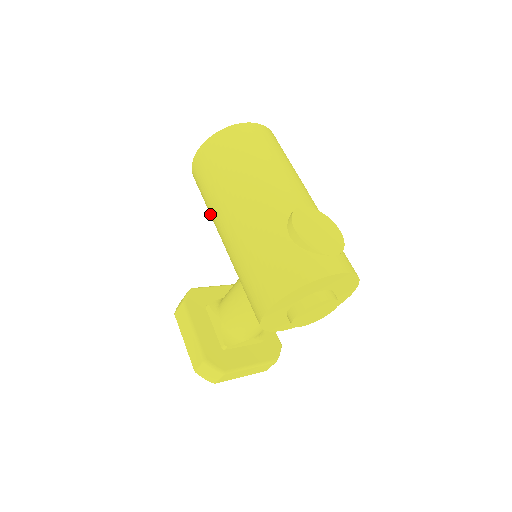
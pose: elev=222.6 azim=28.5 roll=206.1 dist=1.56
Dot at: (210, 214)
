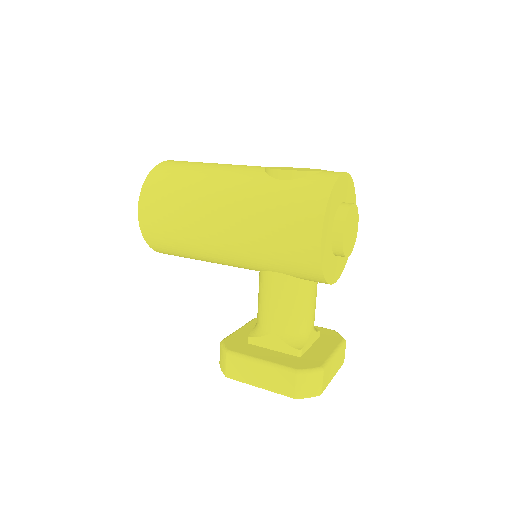
Dot at: (191, 248)
